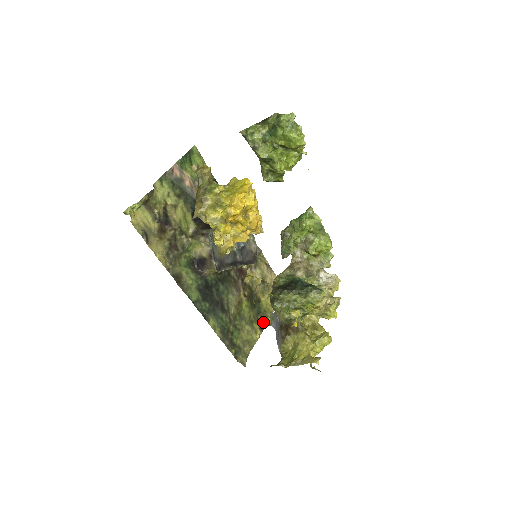
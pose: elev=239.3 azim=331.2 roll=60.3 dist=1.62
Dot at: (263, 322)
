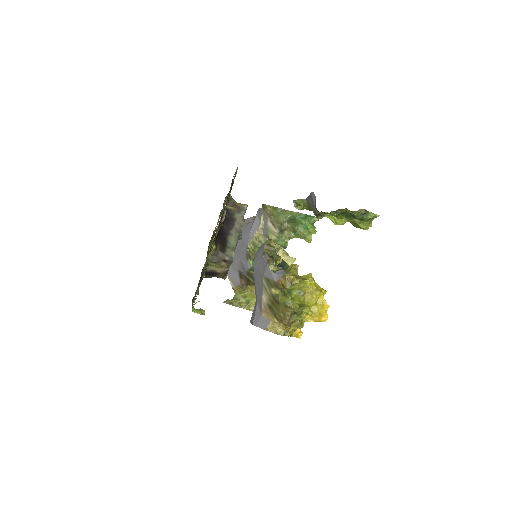
Dot at: (210, 247)
